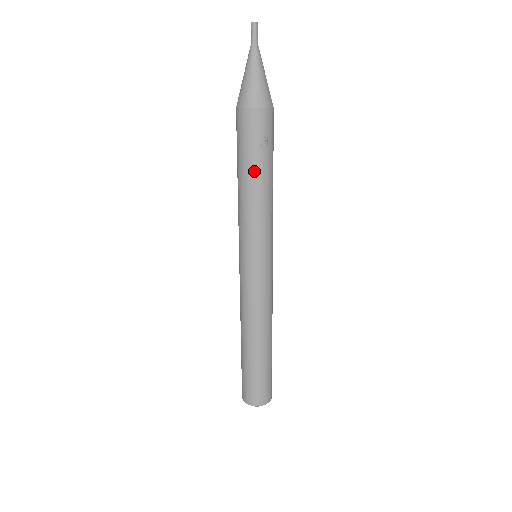
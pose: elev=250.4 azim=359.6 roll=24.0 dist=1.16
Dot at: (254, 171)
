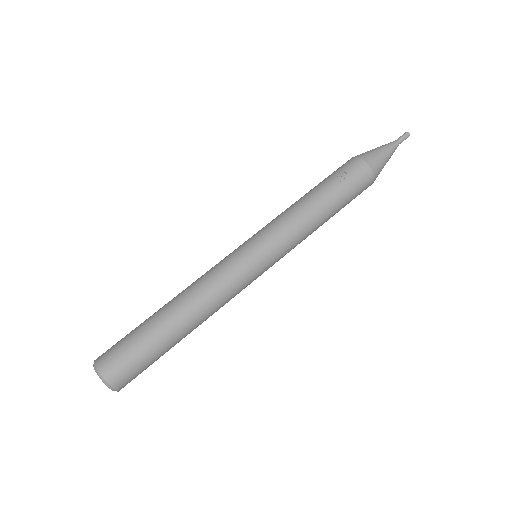
Dot at: (317, 188)
